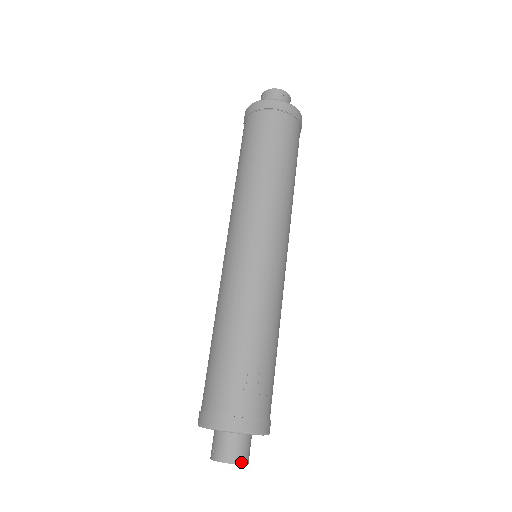
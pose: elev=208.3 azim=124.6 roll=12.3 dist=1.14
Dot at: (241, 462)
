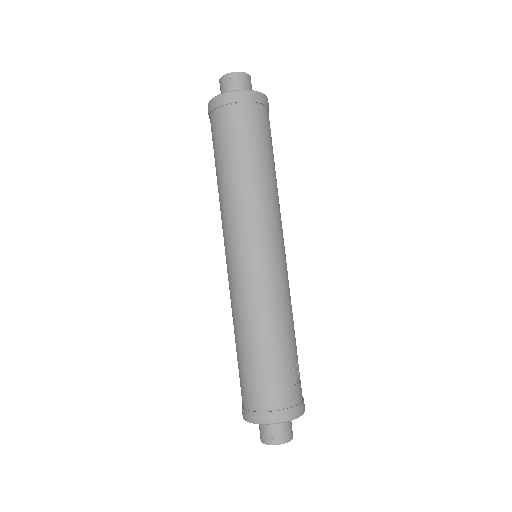
Dot at: occluded
